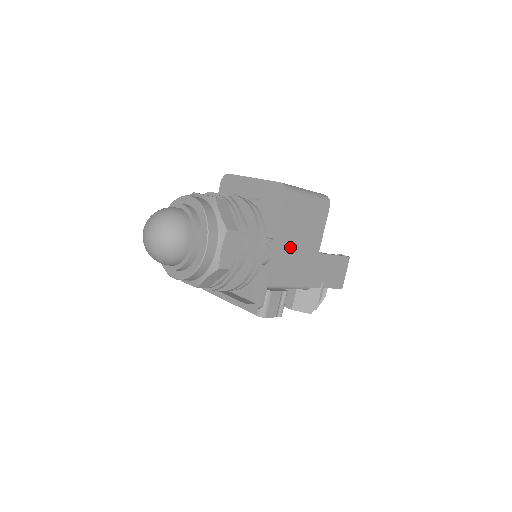
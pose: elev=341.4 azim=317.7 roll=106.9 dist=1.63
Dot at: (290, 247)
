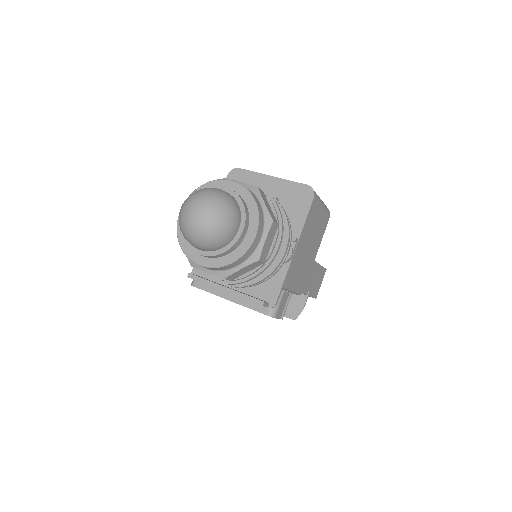
Dot at: (303, 250)
